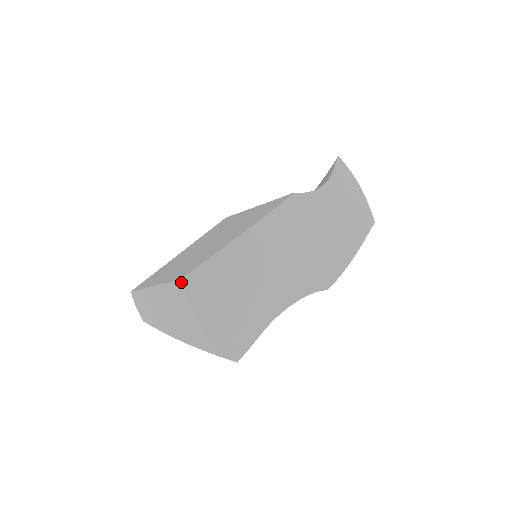
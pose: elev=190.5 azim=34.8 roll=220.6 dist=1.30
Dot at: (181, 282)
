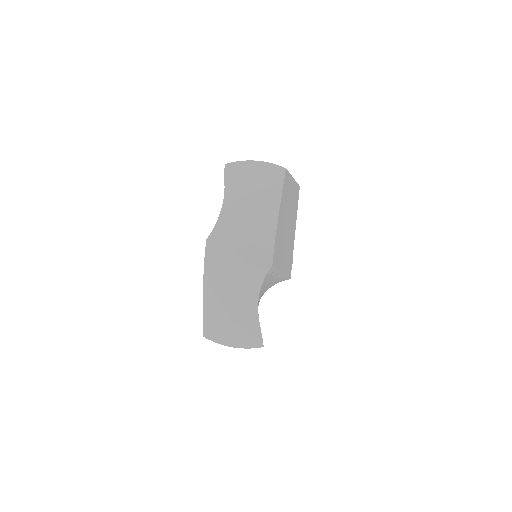
Dot at: occluded
